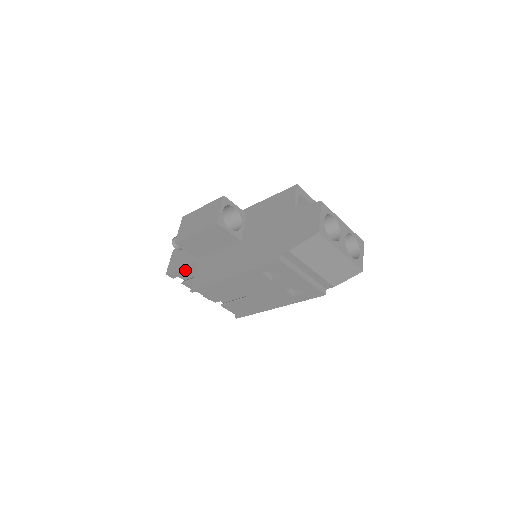
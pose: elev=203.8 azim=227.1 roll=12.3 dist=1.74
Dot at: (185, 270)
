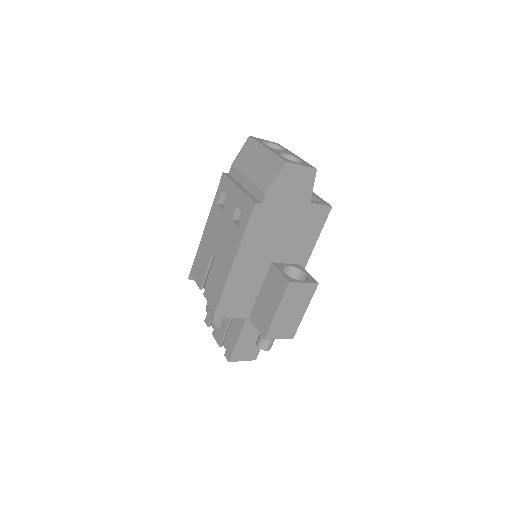
Dot at: occluded
